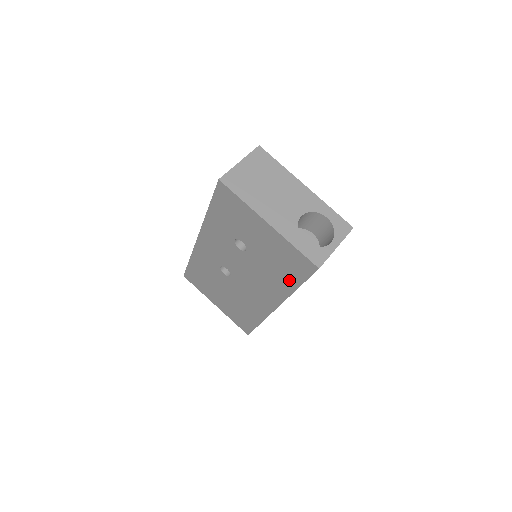
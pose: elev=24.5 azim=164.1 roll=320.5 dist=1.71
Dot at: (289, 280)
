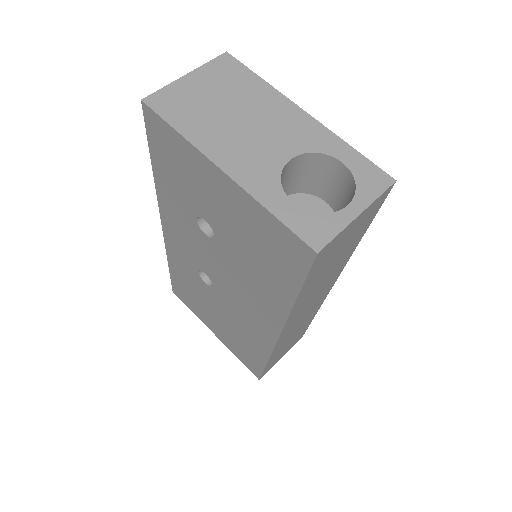
Dot at: (280, 284)
